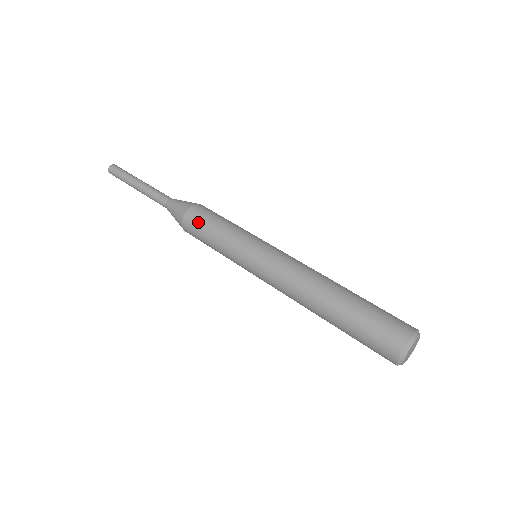
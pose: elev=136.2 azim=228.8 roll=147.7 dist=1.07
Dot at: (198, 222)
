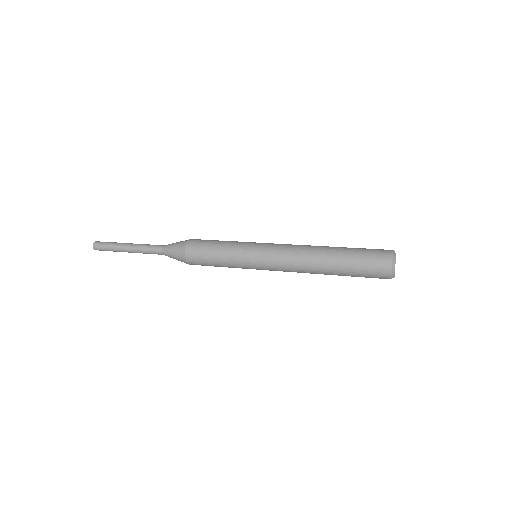
Dot at: (204, 241)
